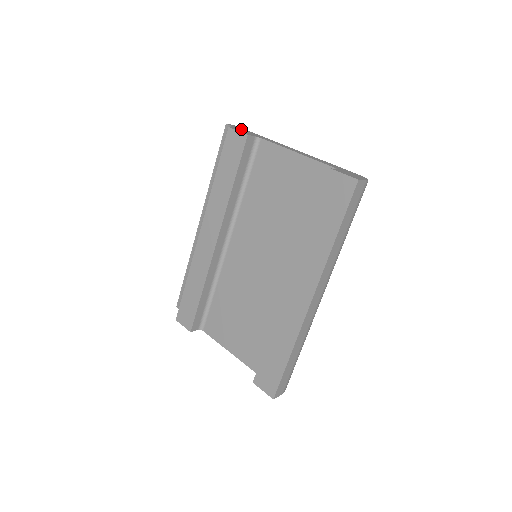
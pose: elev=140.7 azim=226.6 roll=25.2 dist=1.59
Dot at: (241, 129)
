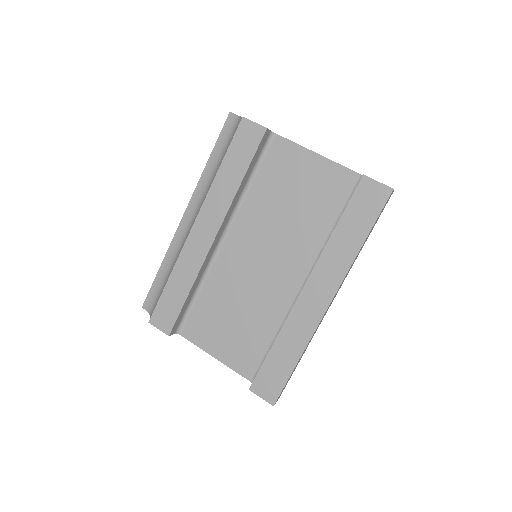
Dot at: occluded
